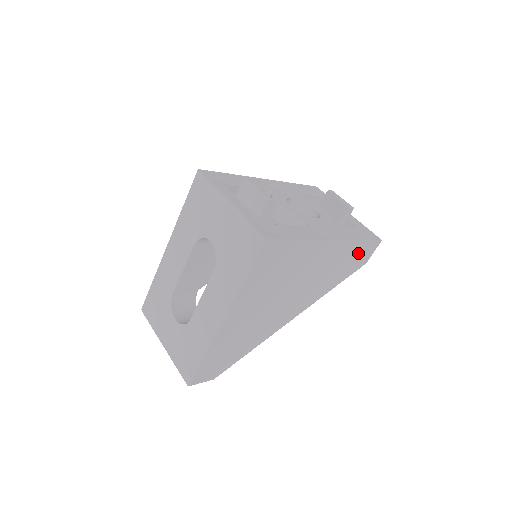
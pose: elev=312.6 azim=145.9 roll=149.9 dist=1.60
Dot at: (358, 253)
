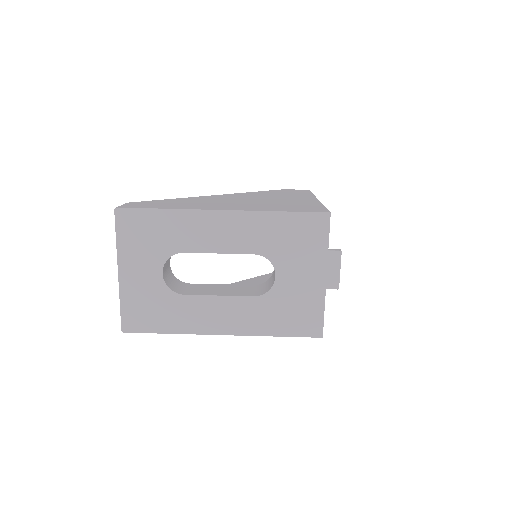
Dot at: occluded
